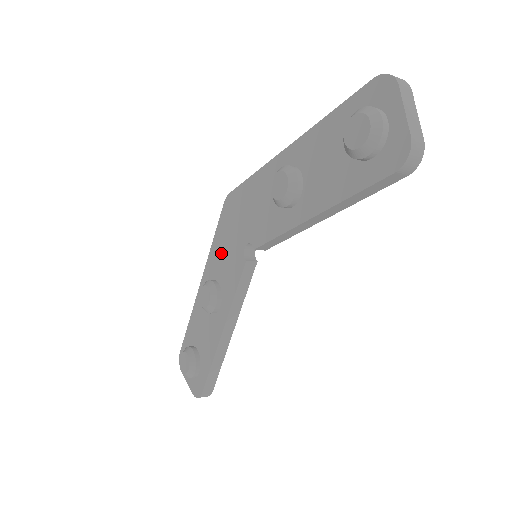
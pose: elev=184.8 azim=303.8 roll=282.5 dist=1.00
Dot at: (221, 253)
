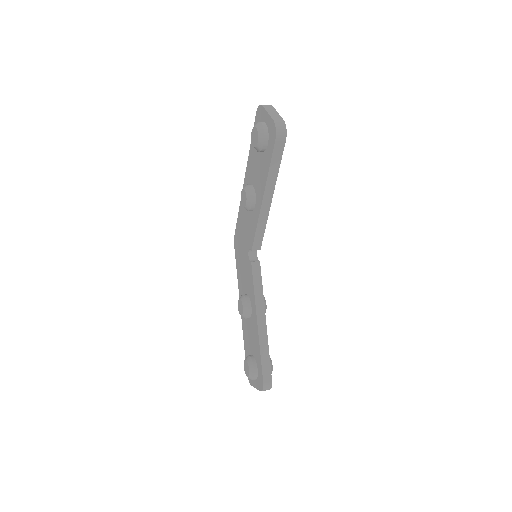
Dot at: (242, 275)
